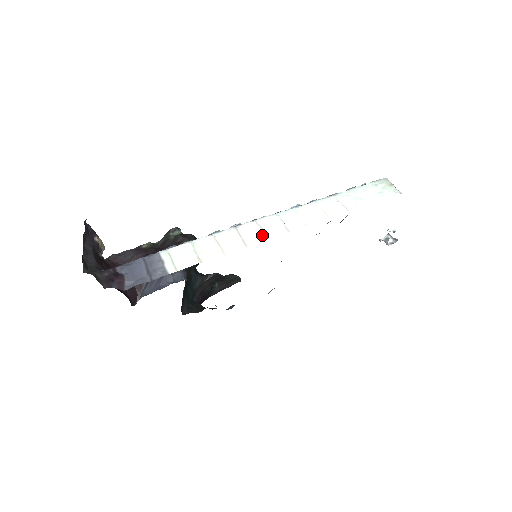
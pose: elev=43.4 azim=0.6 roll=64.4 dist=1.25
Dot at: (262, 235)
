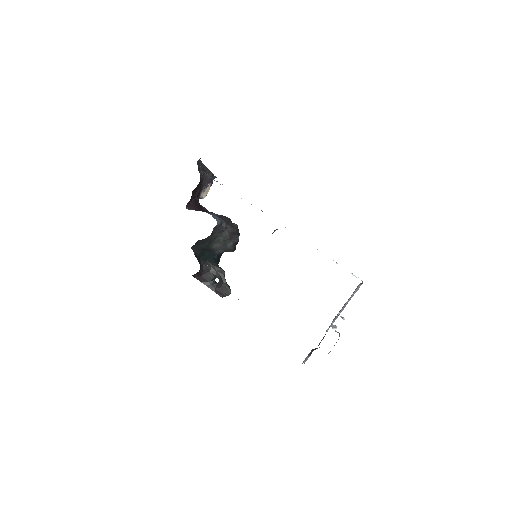
Dot at: occluded
